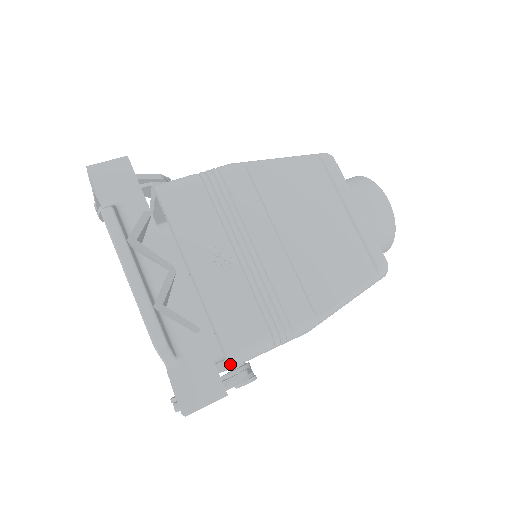
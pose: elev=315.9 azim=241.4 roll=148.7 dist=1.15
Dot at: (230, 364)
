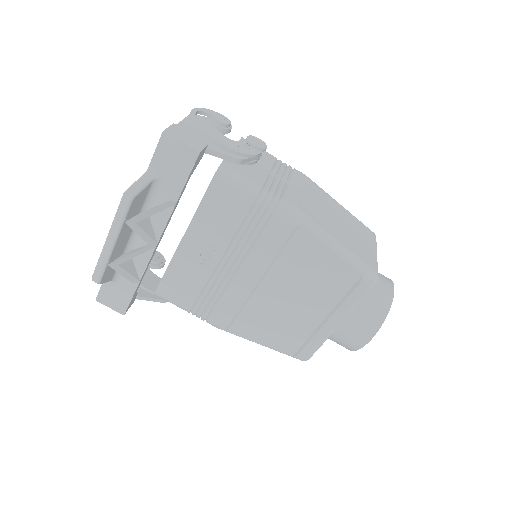
Dot at: (156, 294)
